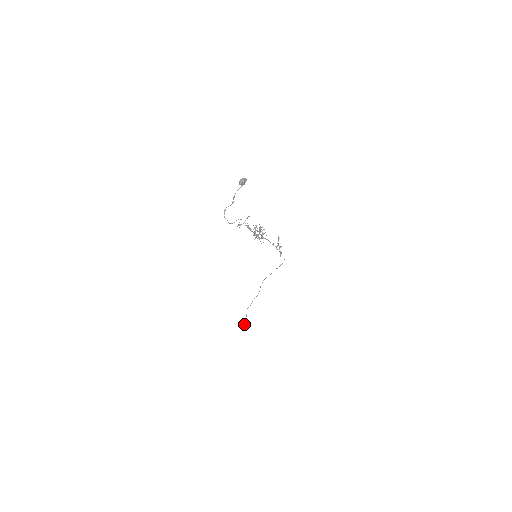
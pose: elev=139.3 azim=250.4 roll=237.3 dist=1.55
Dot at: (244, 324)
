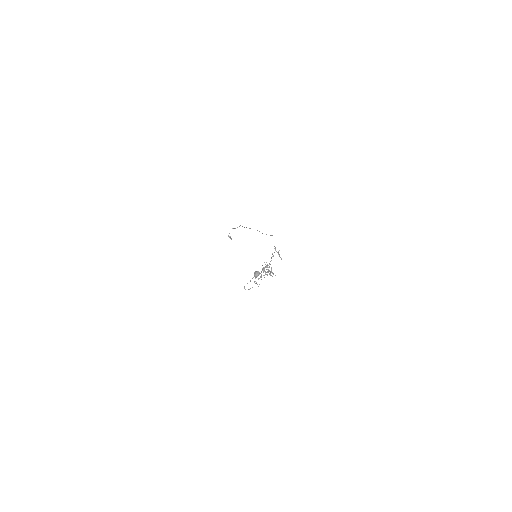
Dot at: (231, 239)
